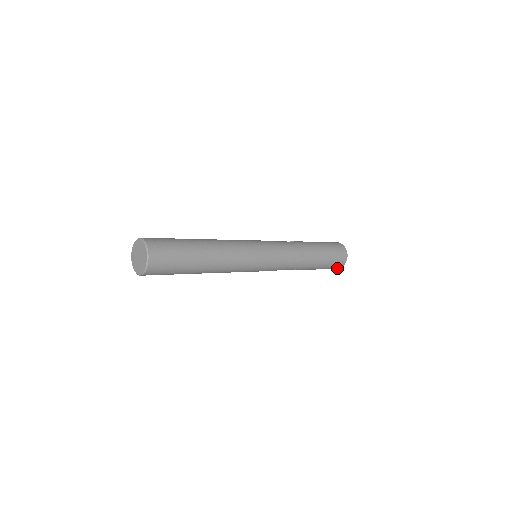
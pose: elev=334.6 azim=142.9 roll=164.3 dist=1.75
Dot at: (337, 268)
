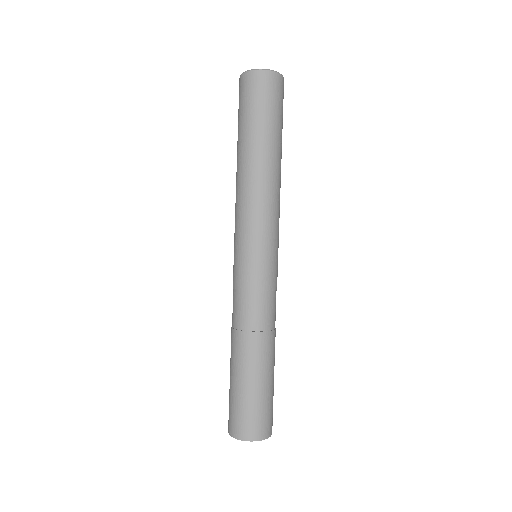
Dot at: (263, 434)
